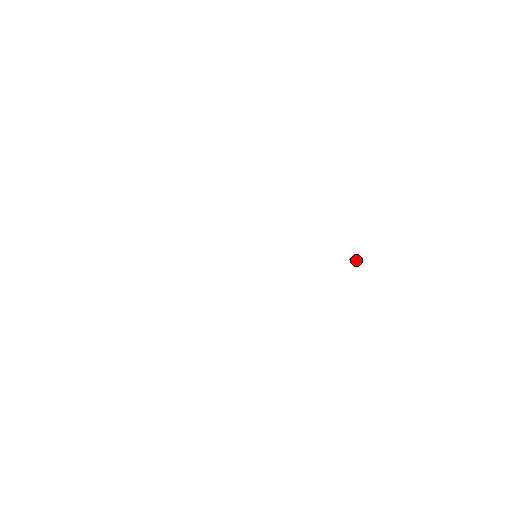
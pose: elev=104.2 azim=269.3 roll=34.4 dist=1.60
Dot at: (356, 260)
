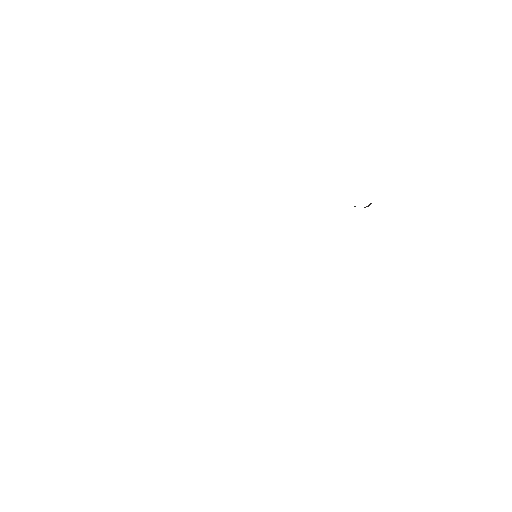
Dot at: (370, 204)
